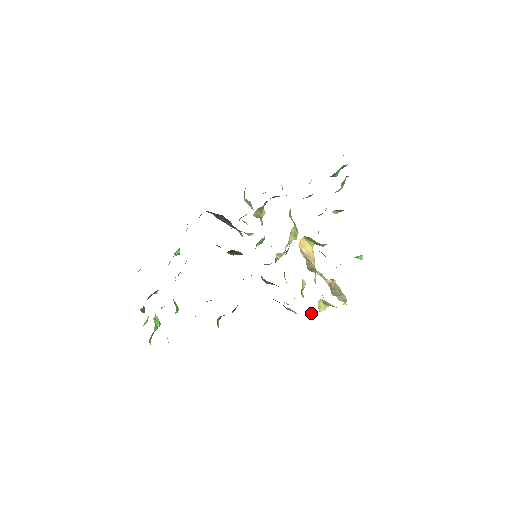
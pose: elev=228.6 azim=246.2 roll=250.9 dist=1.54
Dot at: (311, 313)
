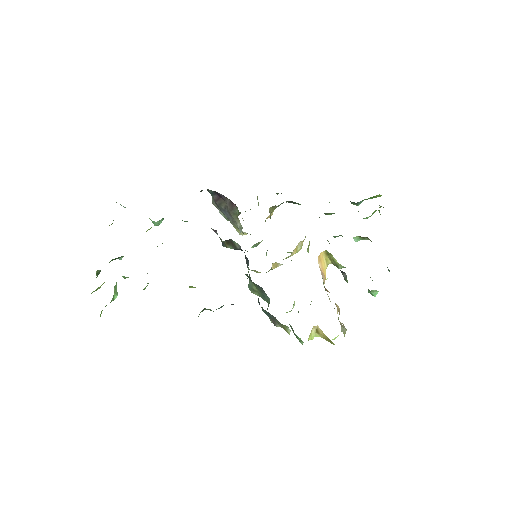
Dot at: (300, 338)
